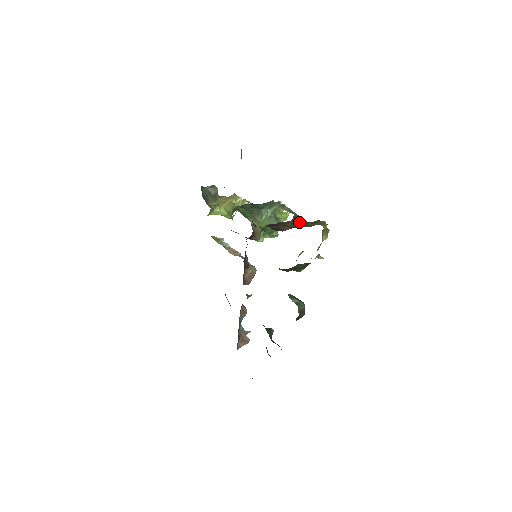
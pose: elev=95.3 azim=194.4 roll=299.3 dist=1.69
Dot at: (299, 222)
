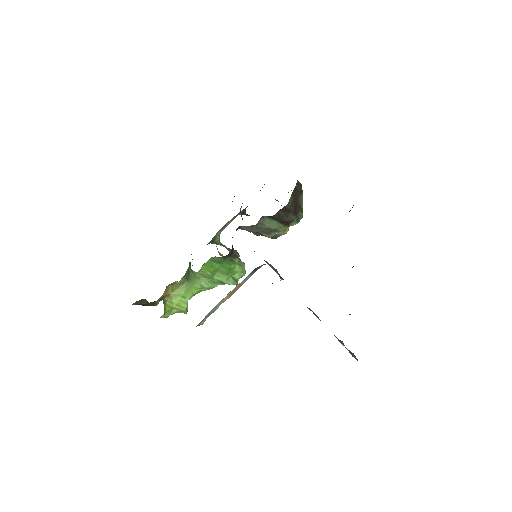
Dot at: occluded
